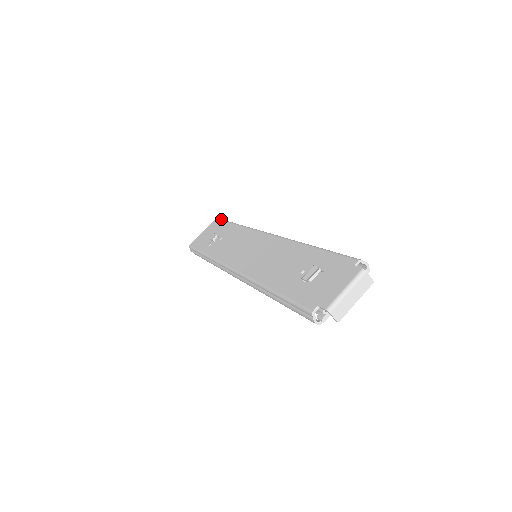
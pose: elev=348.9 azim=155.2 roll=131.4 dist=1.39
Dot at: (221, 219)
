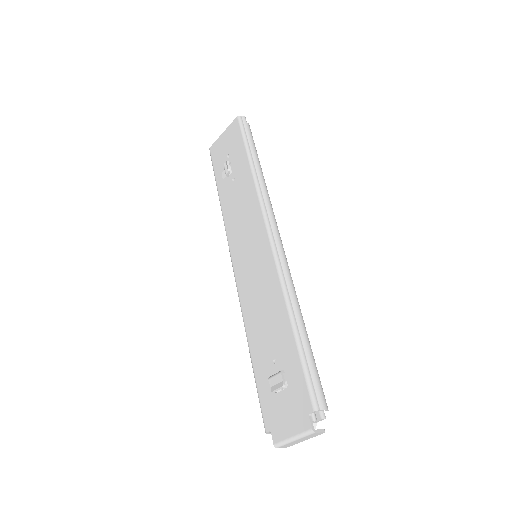
Dot at: (241, 126)
